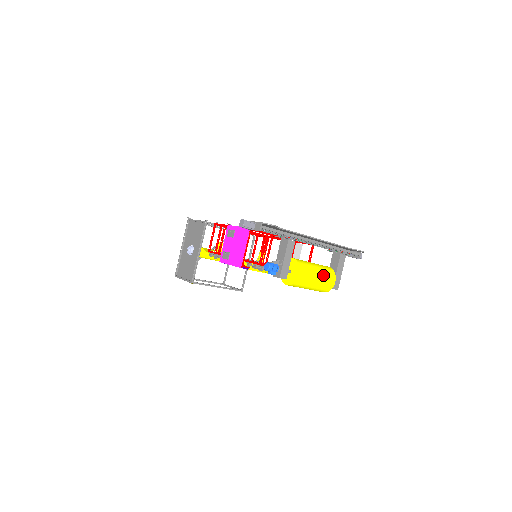
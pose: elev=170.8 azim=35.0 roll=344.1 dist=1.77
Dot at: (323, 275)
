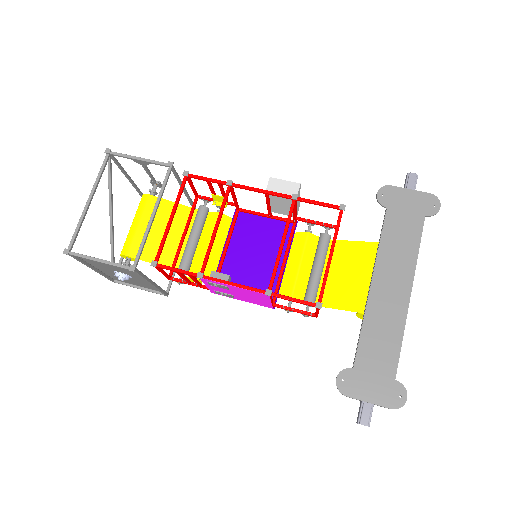
Dot at: occluded
